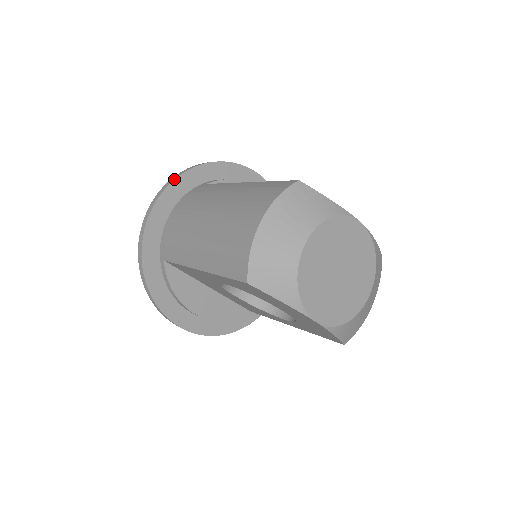
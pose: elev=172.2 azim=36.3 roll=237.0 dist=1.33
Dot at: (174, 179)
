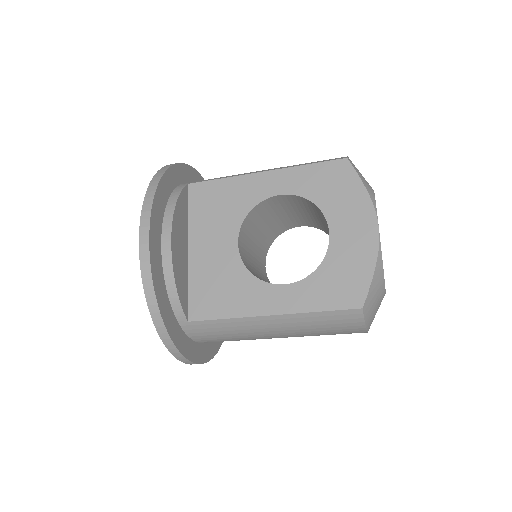
Dot at: occluded
